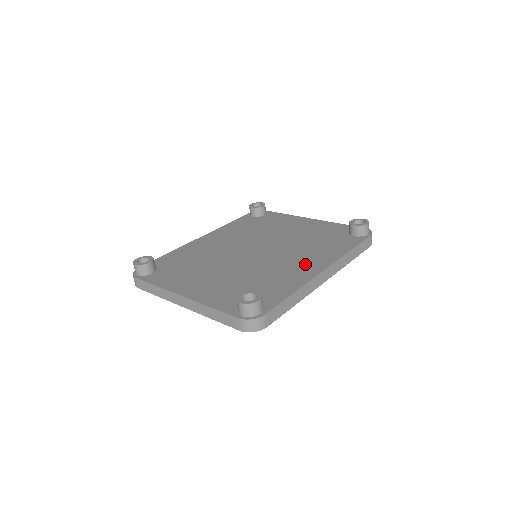
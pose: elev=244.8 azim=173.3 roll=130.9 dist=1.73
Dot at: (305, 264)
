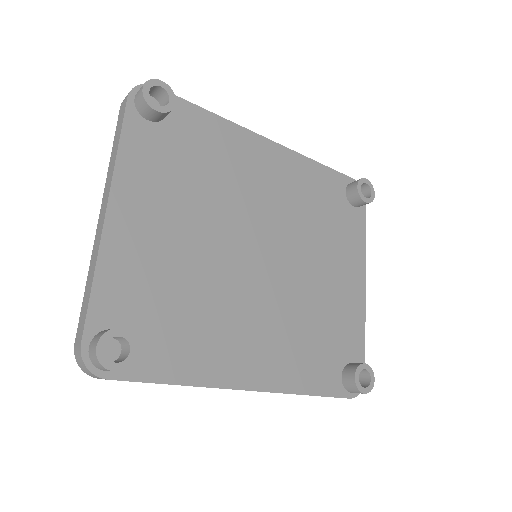
Dot at: (253, 353)
